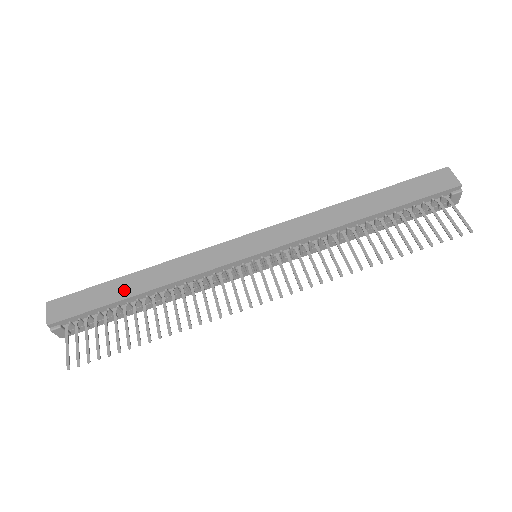
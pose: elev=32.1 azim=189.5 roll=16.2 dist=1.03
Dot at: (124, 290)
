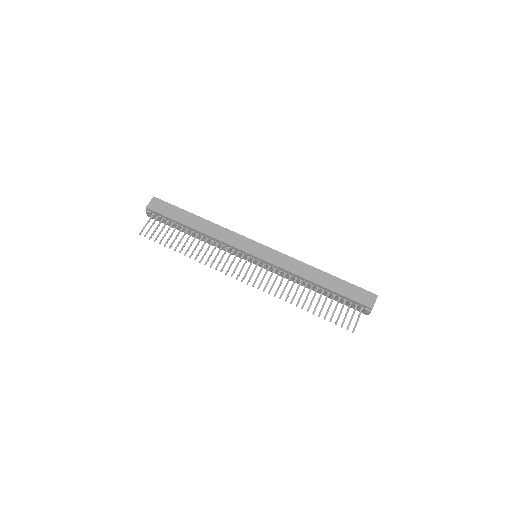
Dot at: (188, 221)
